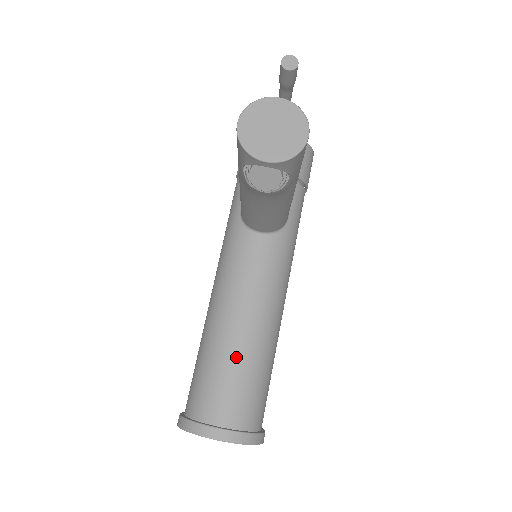
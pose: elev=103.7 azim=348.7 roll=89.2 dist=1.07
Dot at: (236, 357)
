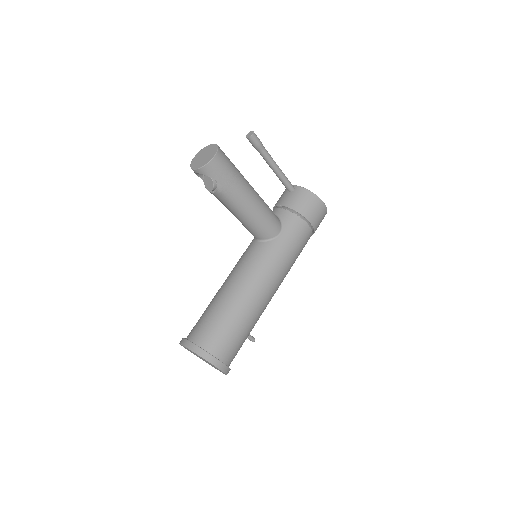
Dot at: (215, 306)
